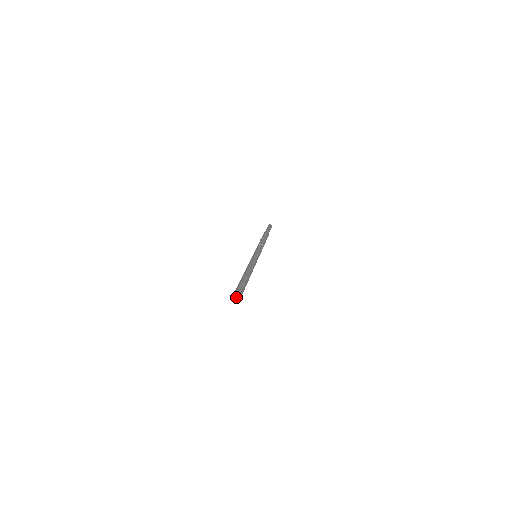
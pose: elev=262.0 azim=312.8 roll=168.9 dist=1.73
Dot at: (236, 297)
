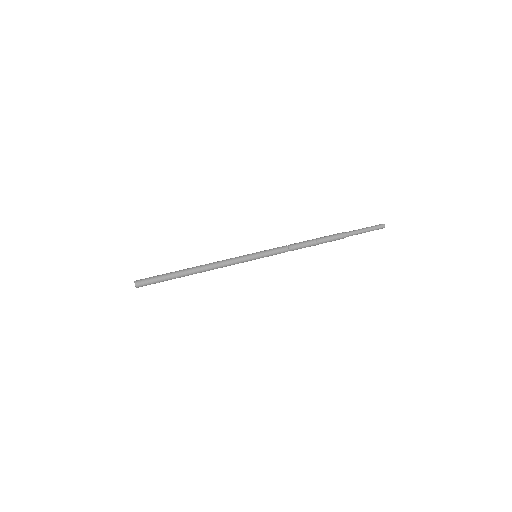
Dot at: (140, 281)
